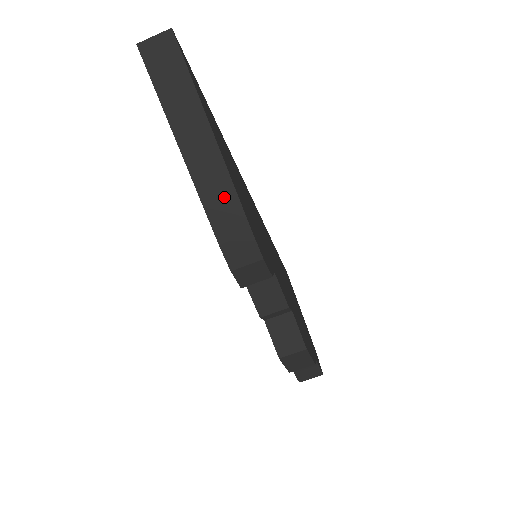
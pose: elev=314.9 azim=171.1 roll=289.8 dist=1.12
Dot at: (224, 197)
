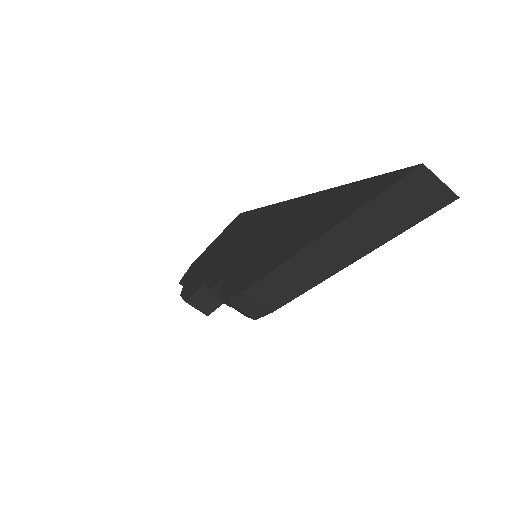
Dot at: (290, 287)
